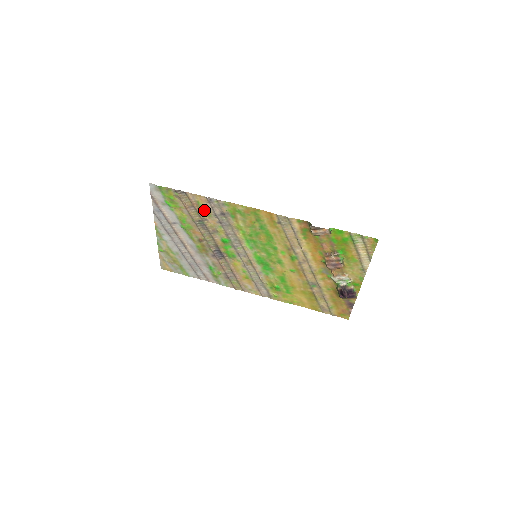
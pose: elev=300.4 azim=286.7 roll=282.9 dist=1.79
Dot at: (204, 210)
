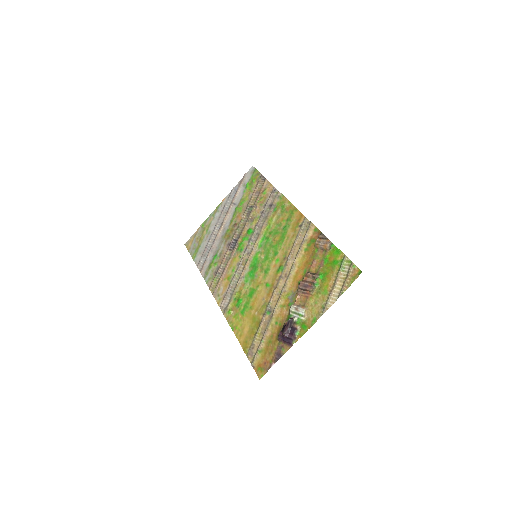
Dot at: (263, 198)
